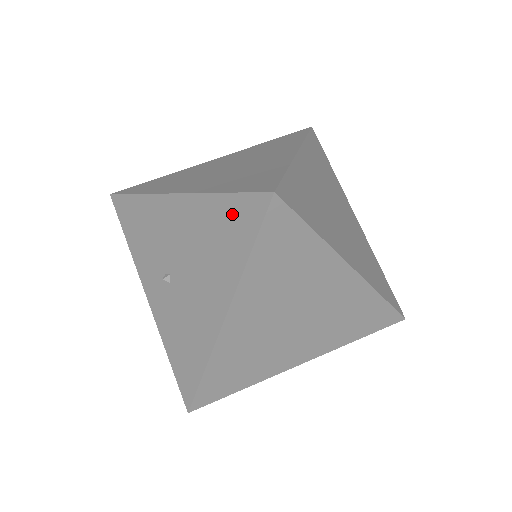
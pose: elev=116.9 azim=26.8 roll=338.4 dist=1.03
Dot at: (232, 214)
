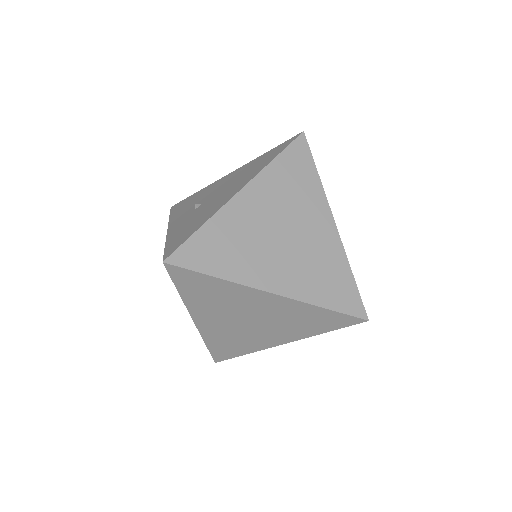
Dot at: (271, 153)
